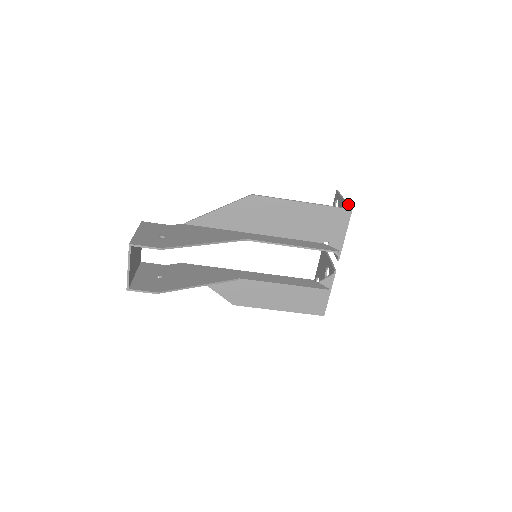
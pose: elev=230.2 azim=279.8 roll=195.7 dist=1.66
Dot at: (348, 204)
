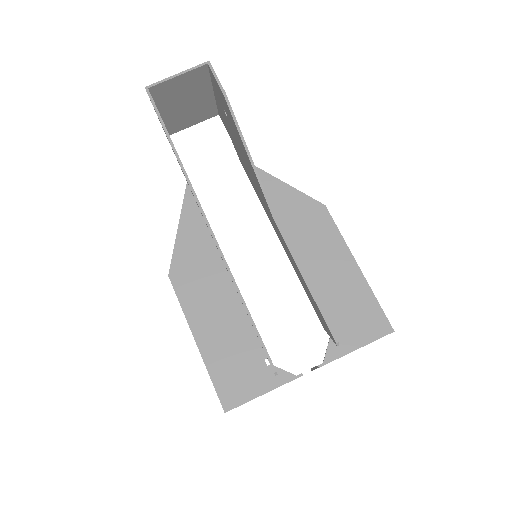
Dot at: occluded
